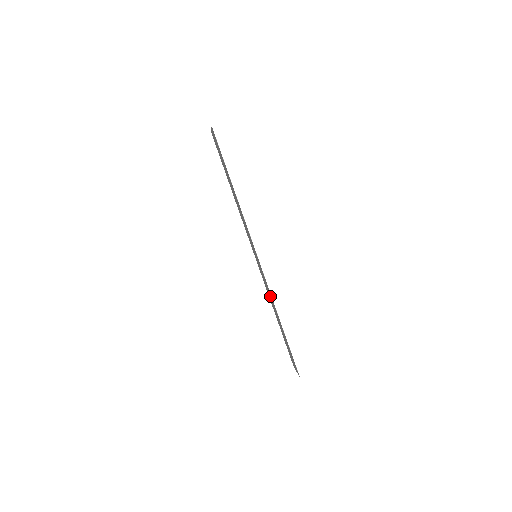
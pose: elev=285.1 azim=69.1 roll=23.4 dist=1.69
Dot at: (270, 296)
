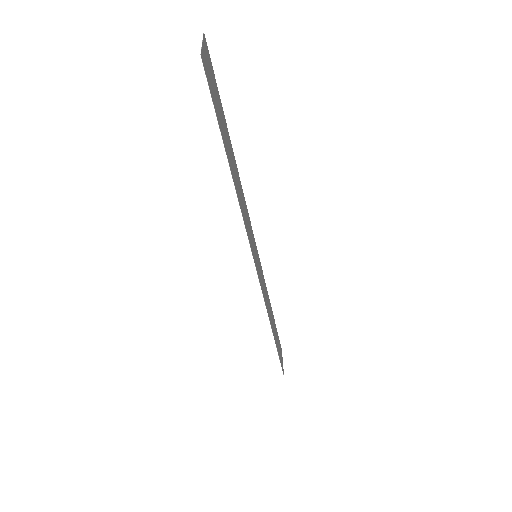
Dot at: (266, 302)
